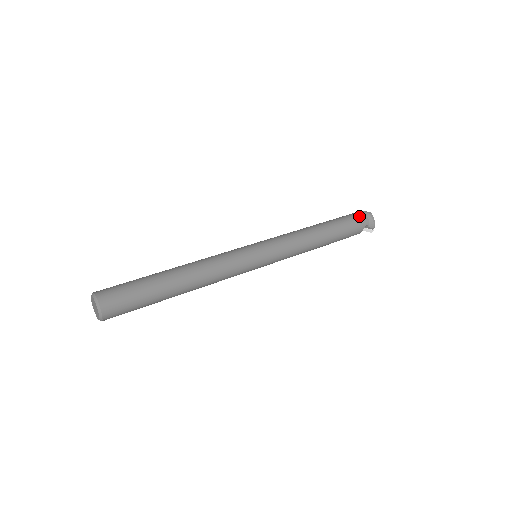
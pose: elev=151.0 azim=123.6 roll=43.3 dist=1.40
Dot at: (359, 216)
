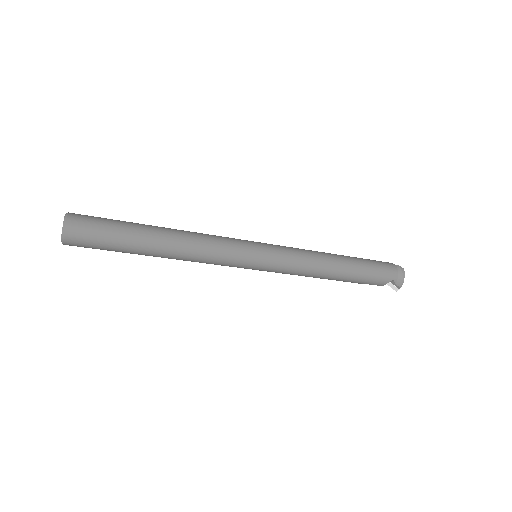
Dot at: (389, 267)
